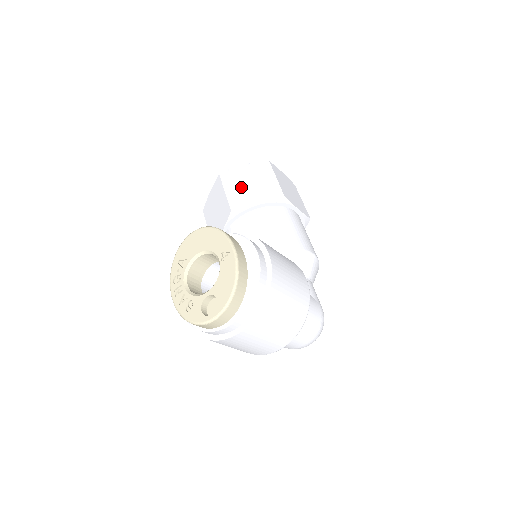
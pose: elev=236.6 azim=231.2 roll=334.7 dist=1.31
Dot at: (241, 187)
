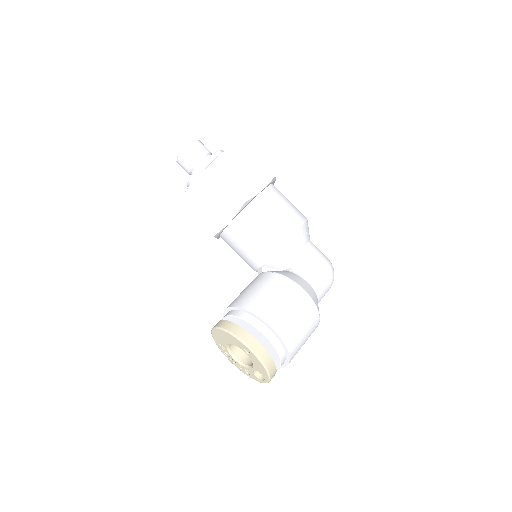
Dot at: (206, 208)
